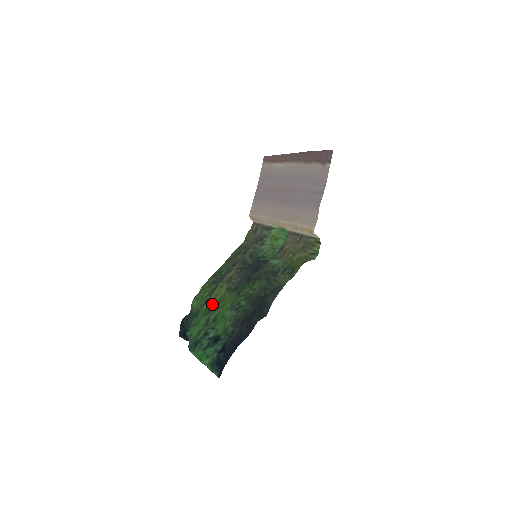
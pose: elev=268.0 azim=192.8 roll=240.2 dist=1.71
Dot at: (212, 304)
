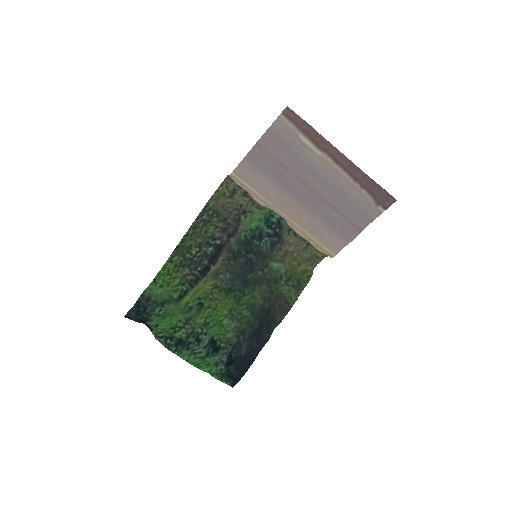
Dot at: (192, 300)
